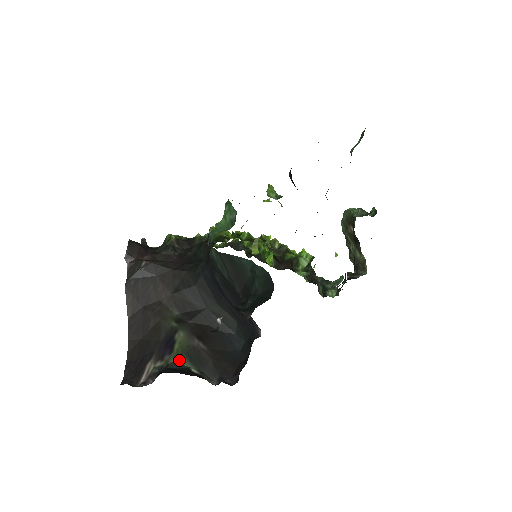
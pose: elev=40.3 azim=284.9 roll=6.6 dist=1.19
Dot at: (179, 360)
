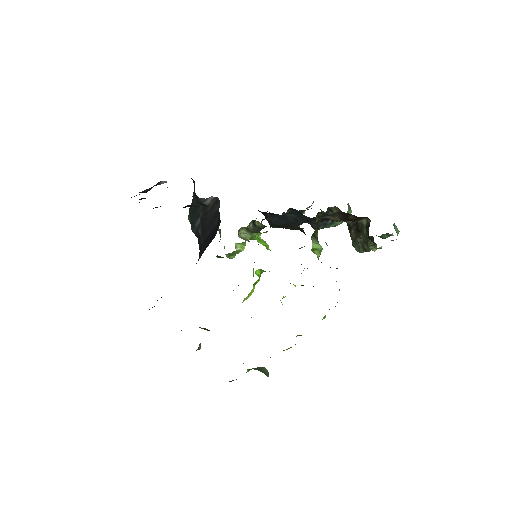
Dot at: occluded
